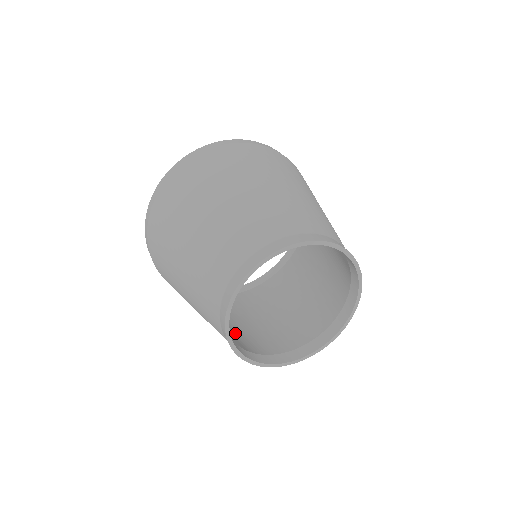
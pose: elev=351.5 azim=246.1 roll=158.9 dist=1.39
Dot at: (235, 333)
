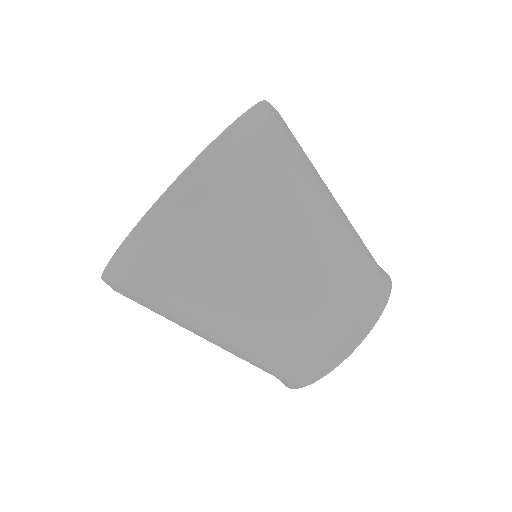
Dot at: occluded
